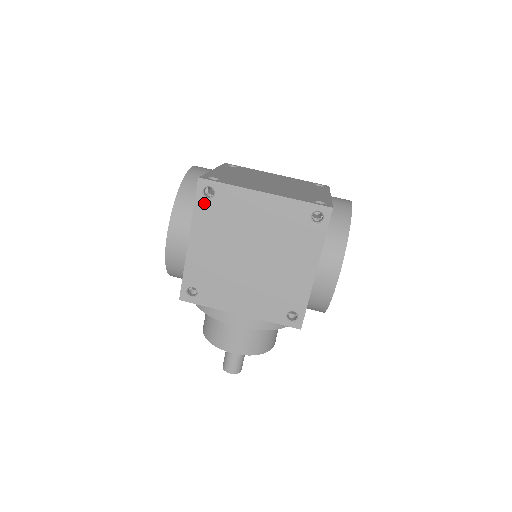
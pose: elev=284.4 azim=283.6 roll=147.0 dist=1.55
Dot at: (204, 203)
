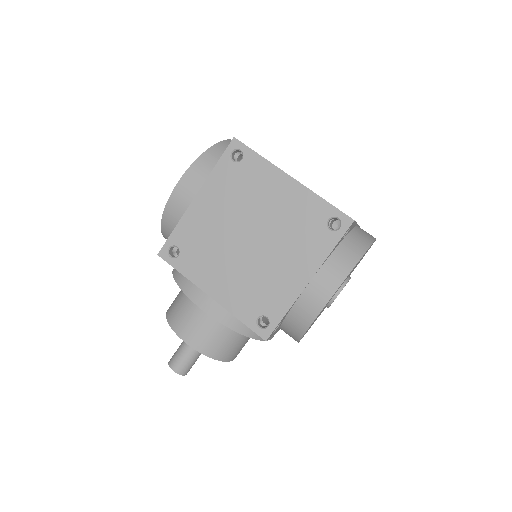
Dot at: (228, 164)
